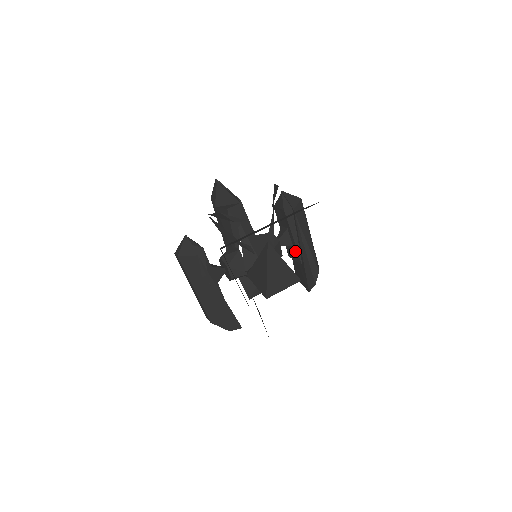
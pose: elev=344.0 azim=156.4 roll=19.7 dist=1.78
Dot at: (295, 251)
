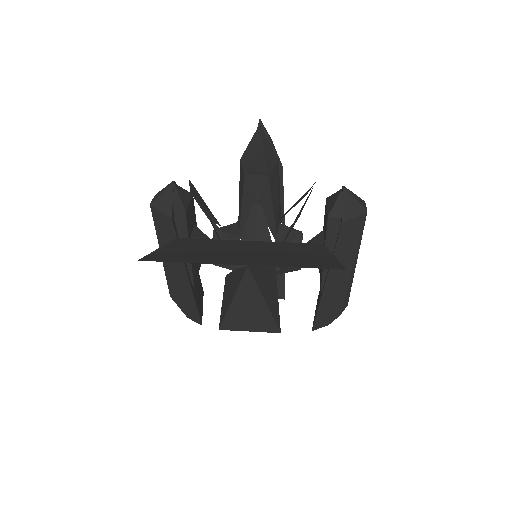
Dot at: (321, 273)
